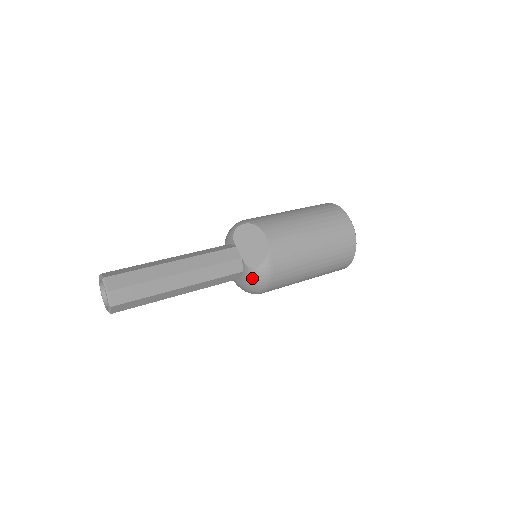
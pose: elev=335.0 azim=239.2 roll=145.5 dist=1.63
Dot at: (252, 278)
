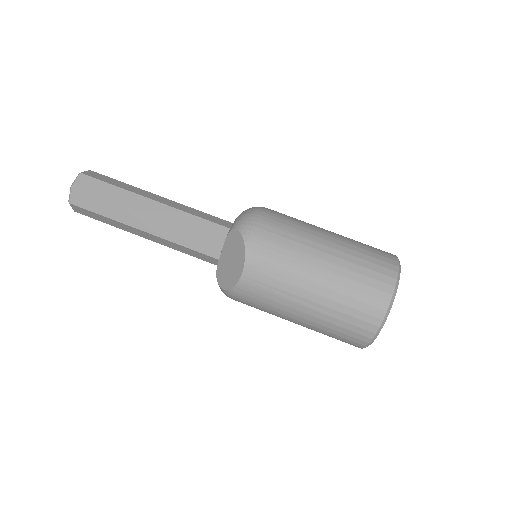
Dot at: occluded
